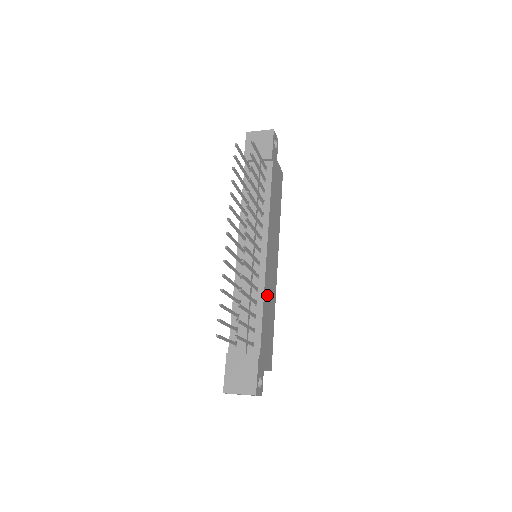
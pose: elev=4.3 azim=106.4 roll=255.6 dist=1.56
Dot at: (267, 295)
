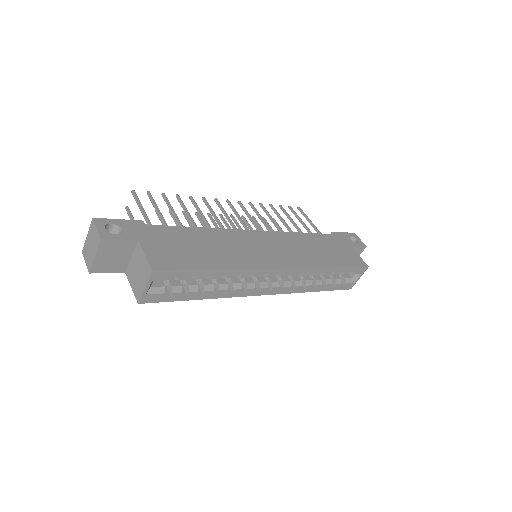
Dot at: (221, 239)
